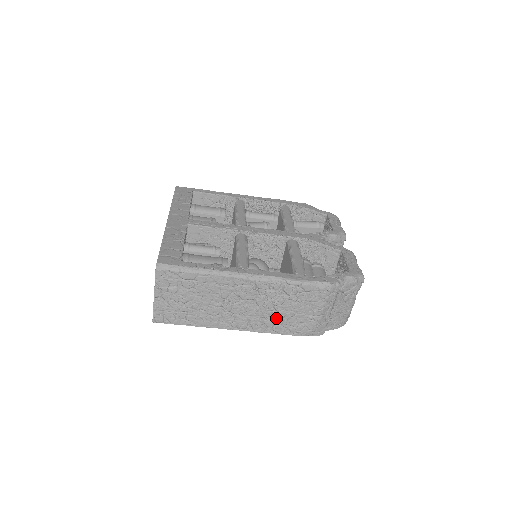
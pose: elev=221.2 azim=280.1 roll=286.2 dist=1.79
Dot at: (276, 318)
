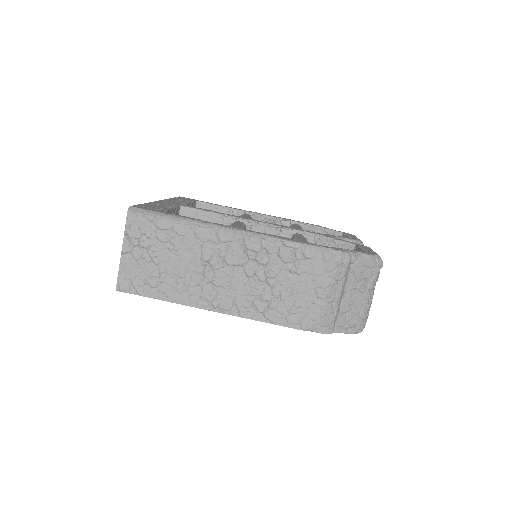
Dot at: (269, 297)
